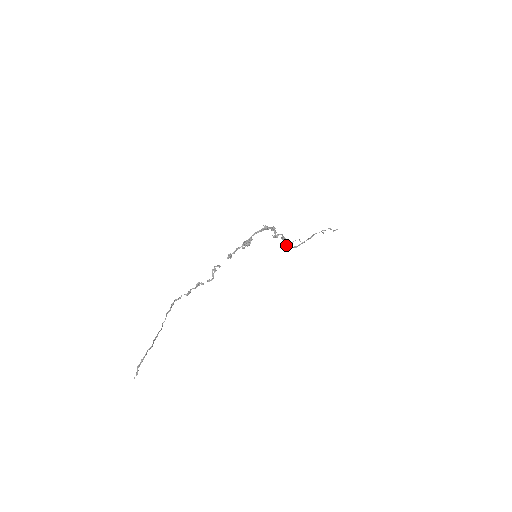
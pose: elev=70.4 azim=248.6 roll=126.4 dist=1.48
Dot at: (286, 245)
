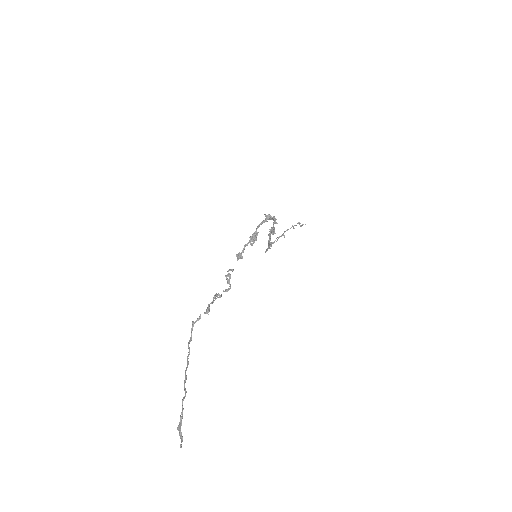
Dot at: (269, 244)
